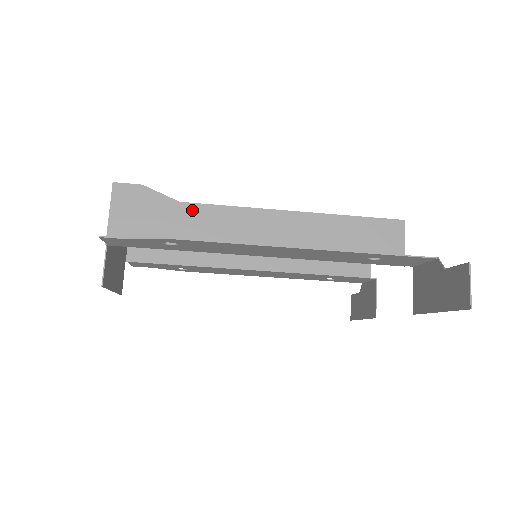
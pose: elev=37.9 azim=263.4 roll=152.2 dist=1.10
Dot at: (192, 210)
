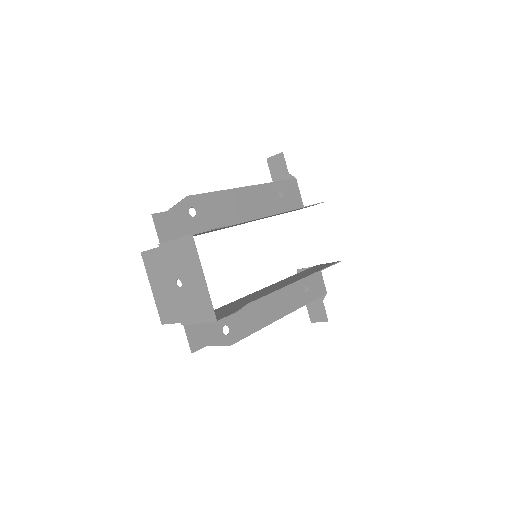
Dot at: (249, 302)
